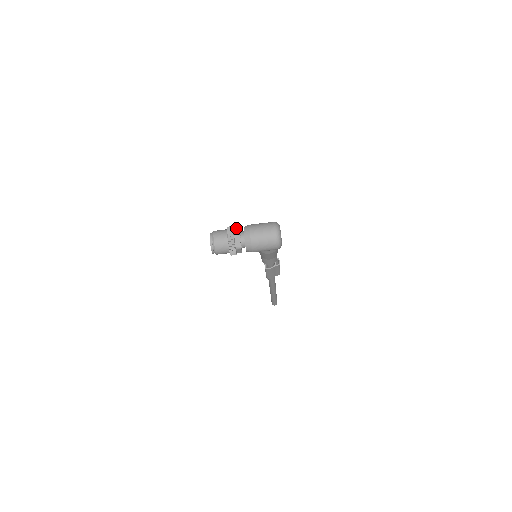
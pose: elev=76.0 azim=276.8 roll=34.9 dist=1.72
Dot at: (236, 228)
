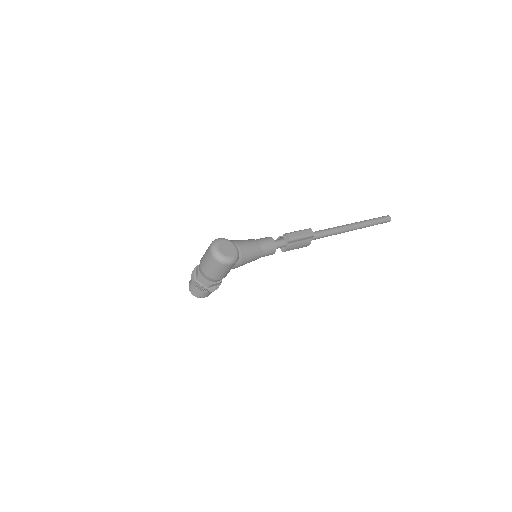
Dot at: (197, 269)
